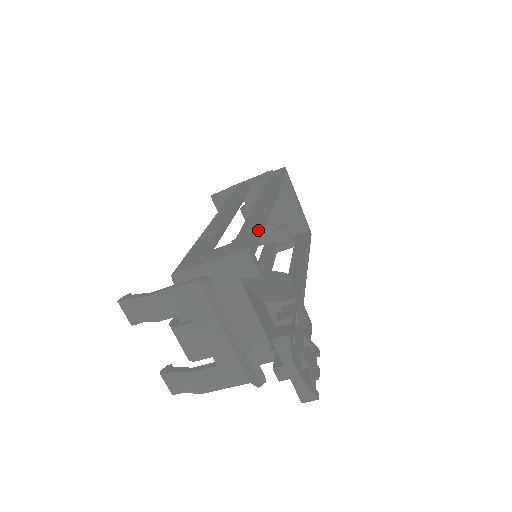
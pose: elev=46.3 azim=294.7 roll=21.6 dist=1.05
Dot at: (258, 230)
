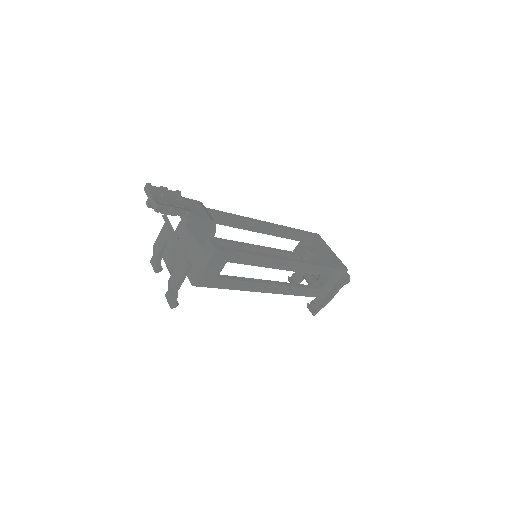
Dot at: (214, 210)
